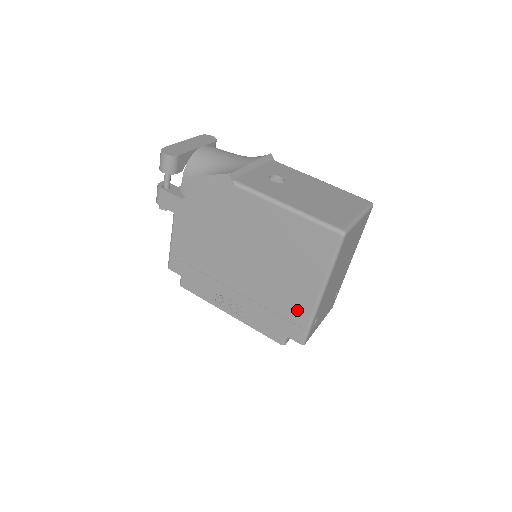
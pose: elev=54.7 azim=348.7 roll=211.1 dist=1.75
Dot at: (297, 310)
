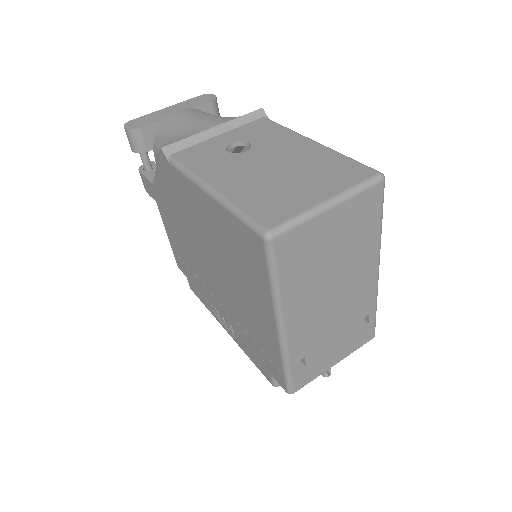
Dot at: (268, 344)
